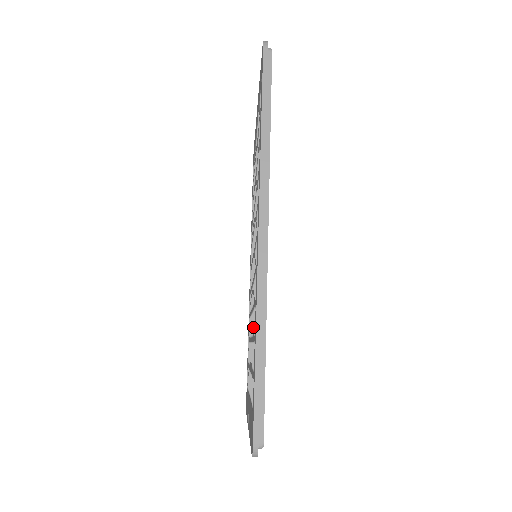
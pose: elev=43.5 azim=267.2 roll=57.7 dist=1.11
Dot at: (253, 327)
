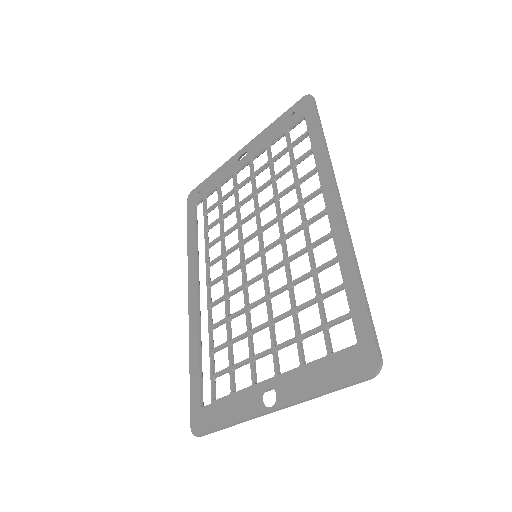
Dot at: (293, 299)
